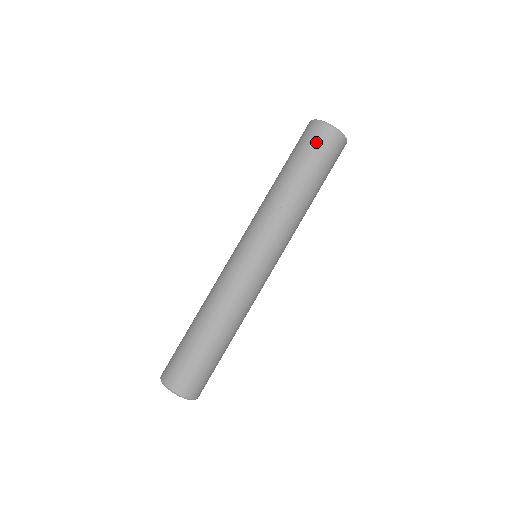
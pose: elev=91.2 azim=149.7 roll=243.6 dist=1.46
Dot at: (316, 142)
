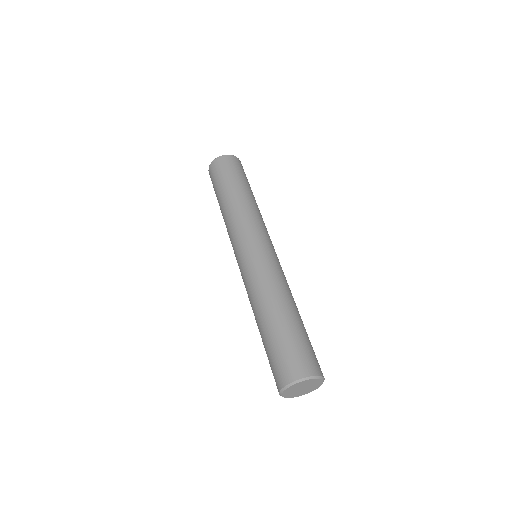
Dot at: (232, 166)
